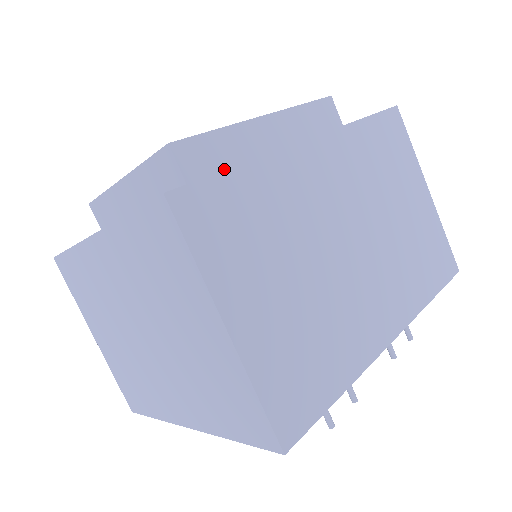
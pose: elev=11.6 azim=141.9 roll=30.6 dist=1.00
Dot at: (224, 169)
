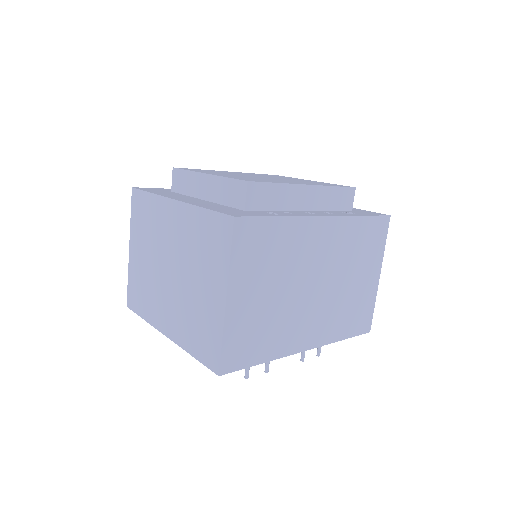
Dot at: (269, 208)
